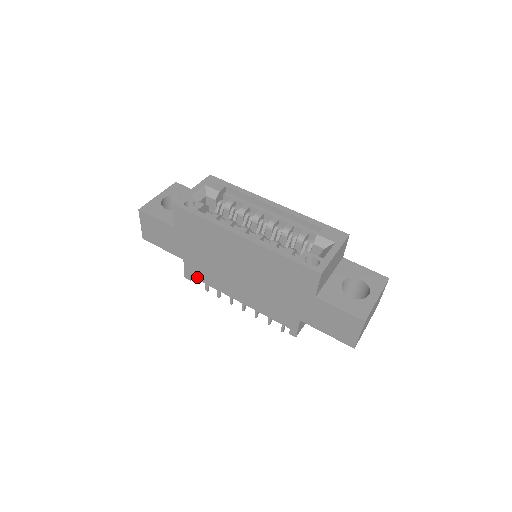
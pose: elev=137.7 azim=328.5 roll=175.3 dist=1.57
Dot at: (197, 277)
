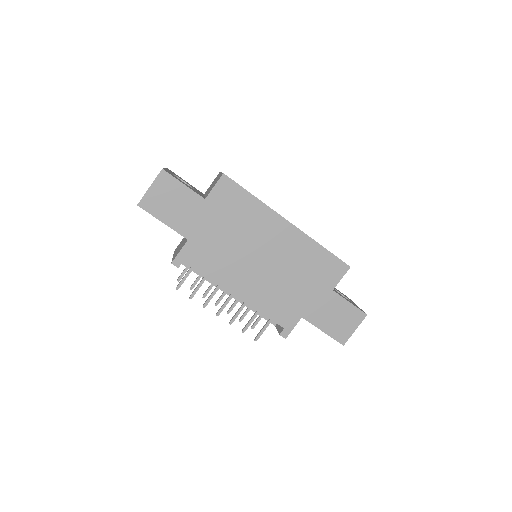
Dot at: (193, 263)
